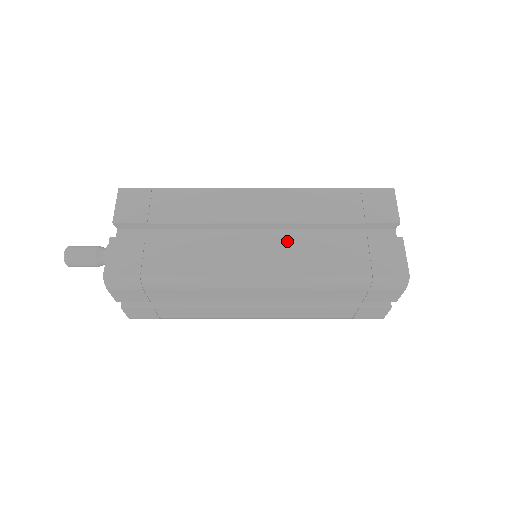
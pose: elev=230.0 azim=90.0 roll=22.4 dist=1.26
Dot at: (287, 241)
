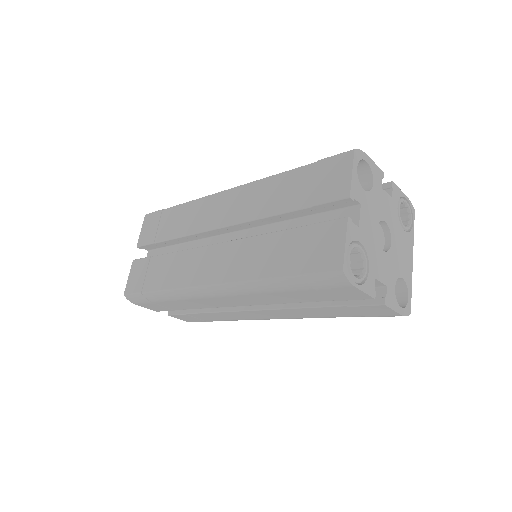
Dot at: (238, 243)
